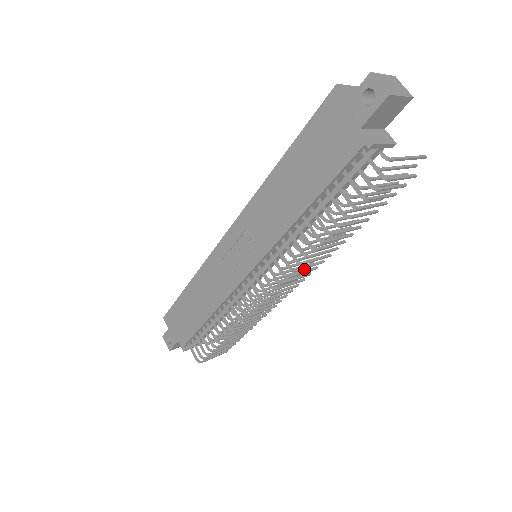
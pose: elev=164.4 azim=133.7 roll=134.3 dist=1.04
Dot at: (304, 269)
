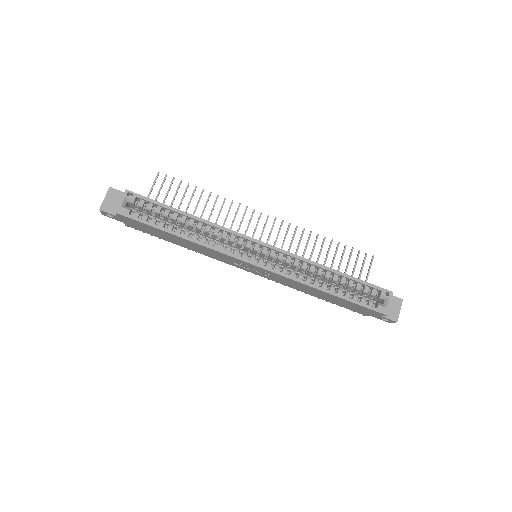
Dot at: occluded
